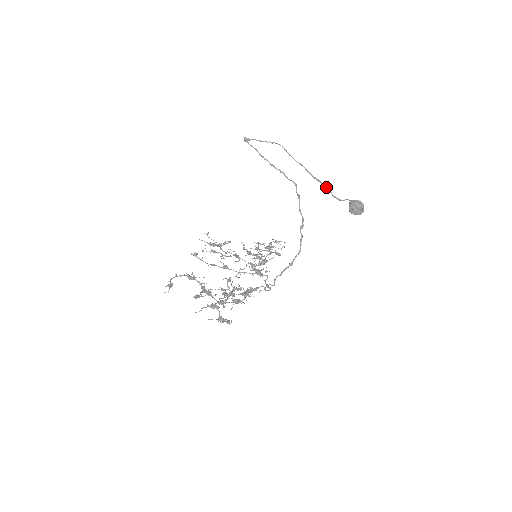
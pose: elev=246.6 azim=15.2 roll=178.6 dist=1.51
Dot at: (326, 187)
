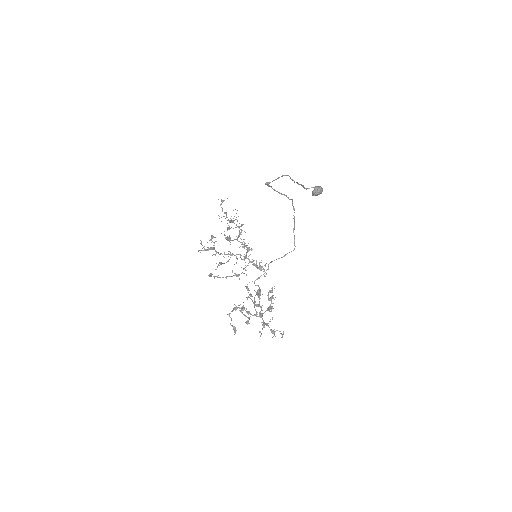
Dot at: (303, 186)
